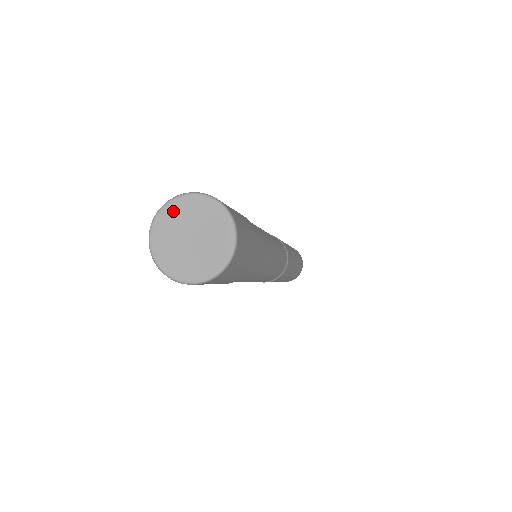
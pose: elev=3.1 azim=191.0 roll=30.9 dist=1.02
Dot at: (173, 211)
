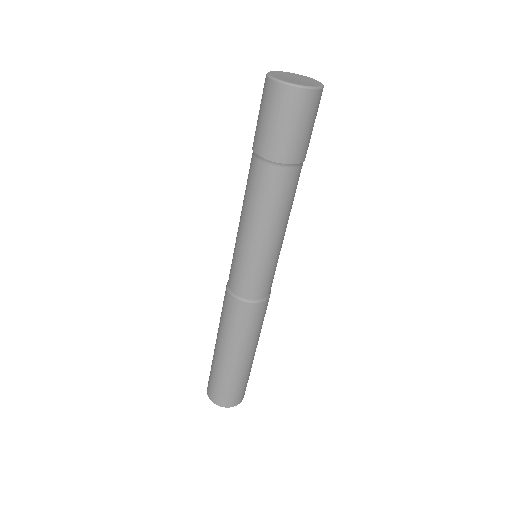
Dot at: (298, 75)
